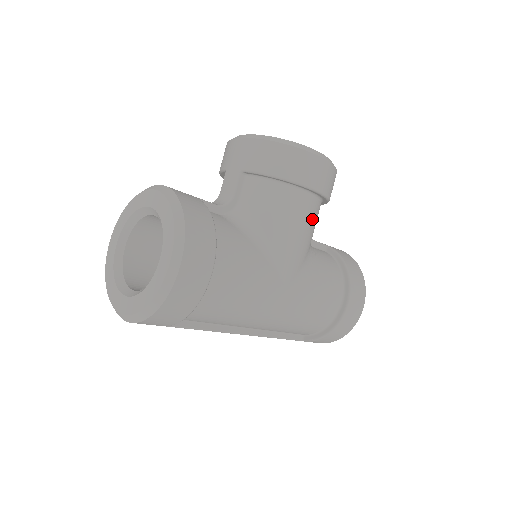
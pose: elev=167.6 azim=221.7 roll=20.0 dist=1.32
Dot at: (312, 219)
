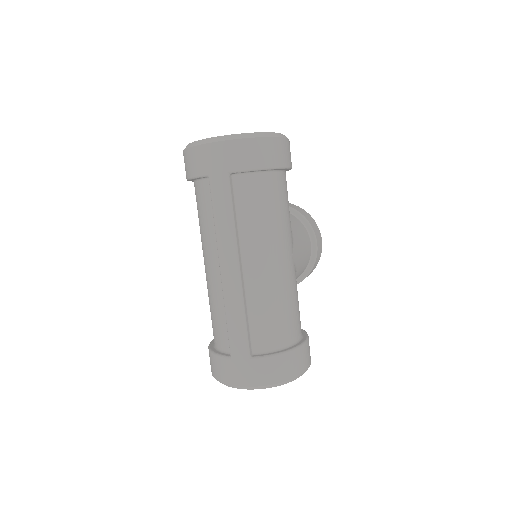
Dot at: (306, 259)
